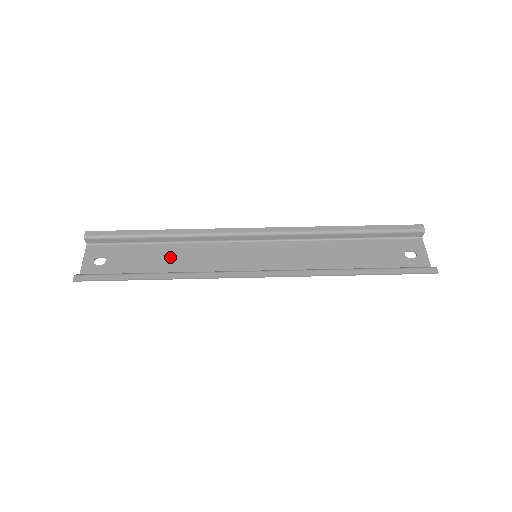
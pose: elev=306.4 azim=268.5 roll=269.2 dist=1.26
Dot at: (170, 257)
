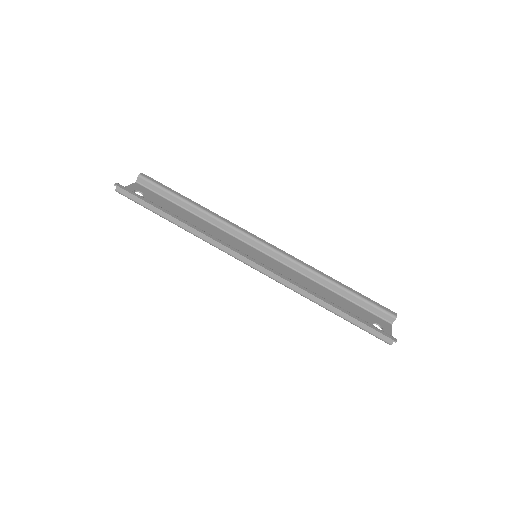
Dot at: (191, 221)
